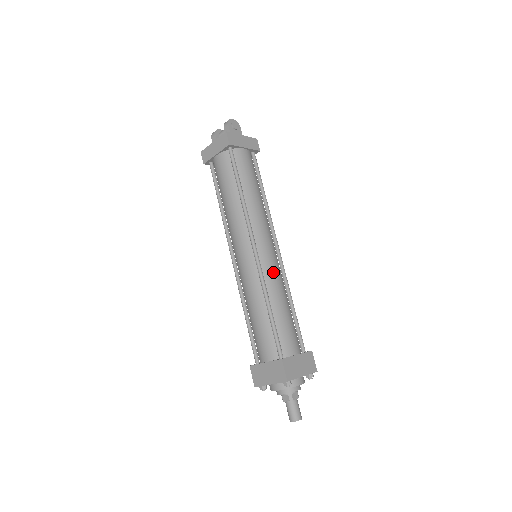
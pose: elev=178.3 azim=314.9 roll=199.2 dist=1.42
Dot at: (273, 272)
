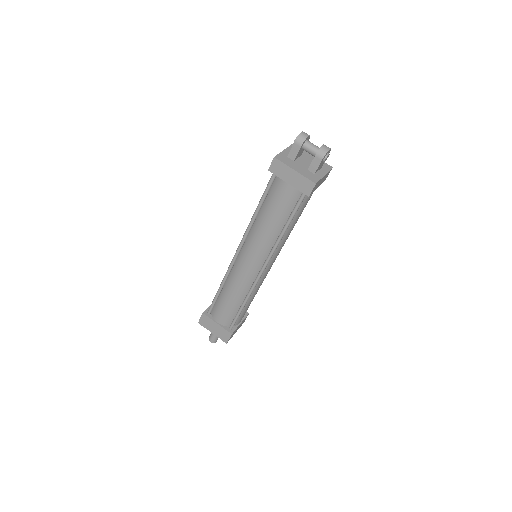
Dot at: (262, 282)
